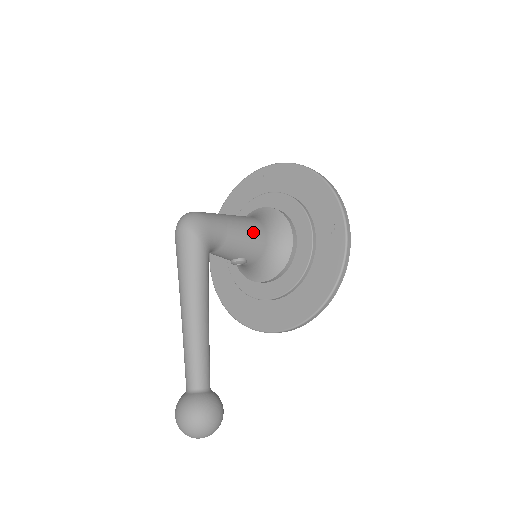
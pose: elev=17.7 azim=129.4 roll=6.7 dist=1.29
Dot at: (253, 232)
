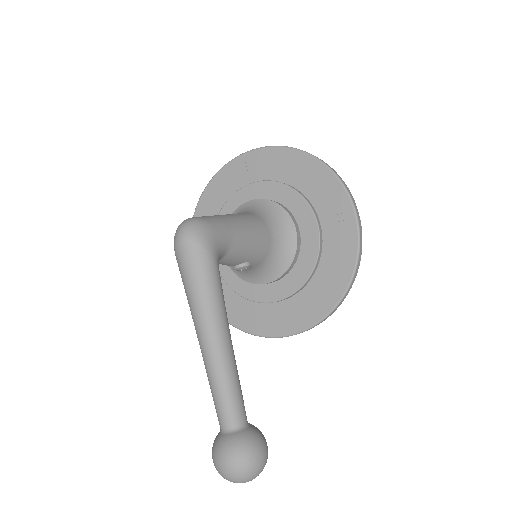
Dot at: (256, 231)
